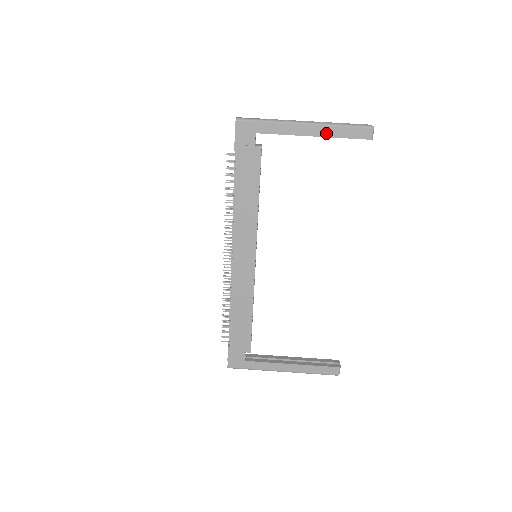
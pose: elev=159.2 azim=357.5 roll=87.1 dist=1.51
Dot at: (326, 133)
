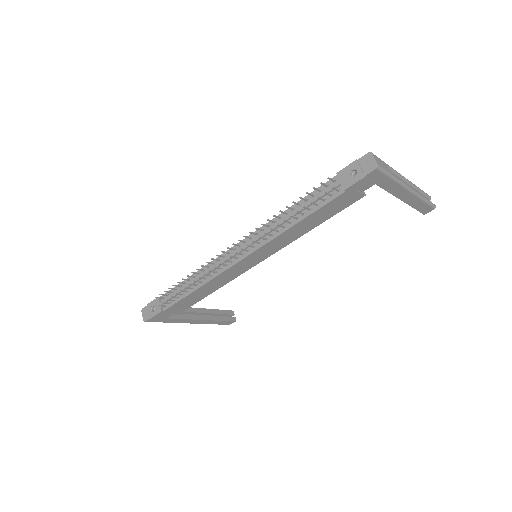
Dot at: (412, 202)
